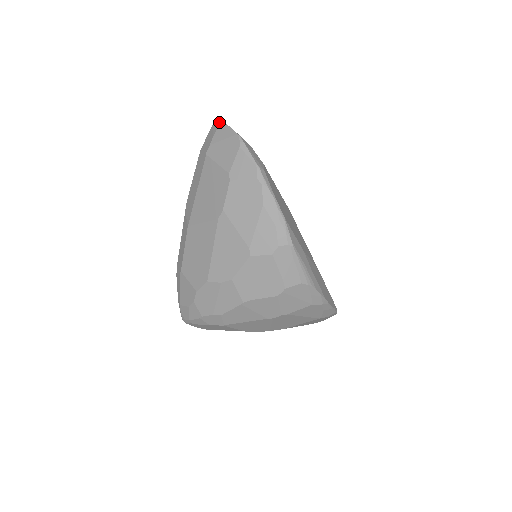
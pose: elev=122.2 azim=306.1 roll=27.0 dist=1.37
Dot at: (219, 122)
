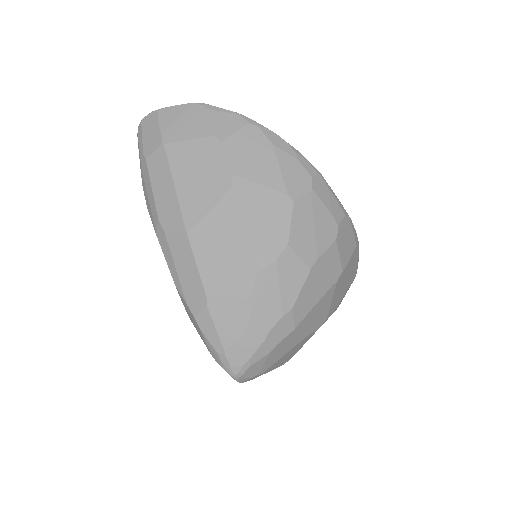
Dot at: (154, 113)
